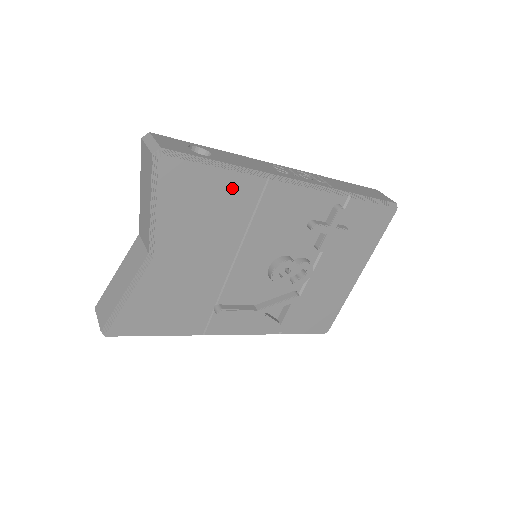
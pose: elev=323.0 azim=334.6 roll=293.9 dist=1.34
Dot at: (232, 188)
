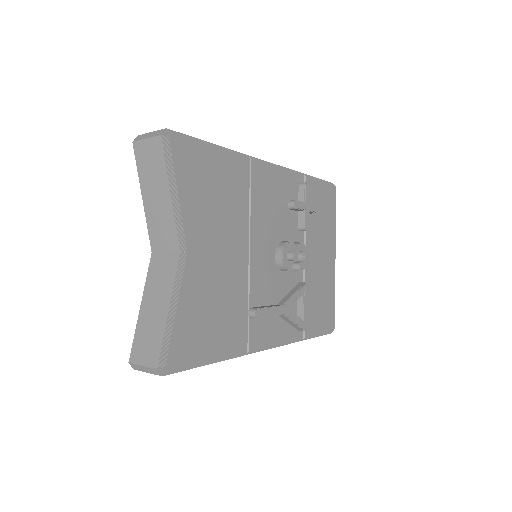
Dot at: (228, 169)
